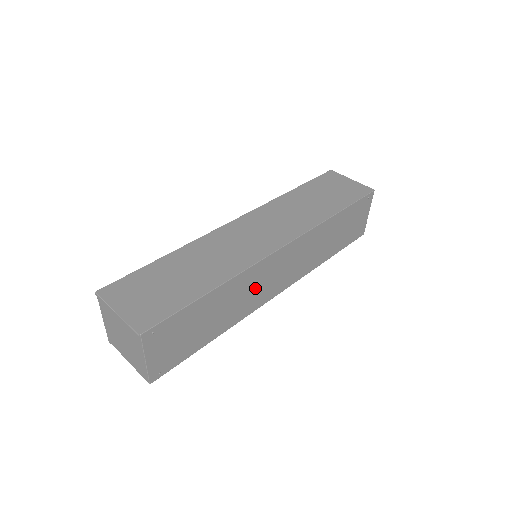
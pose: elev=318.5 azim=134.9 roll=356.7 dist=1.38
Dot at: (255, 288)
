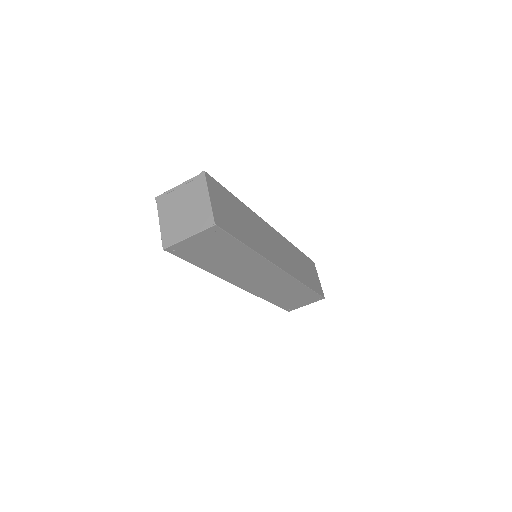
Dot at: (248, 272)
